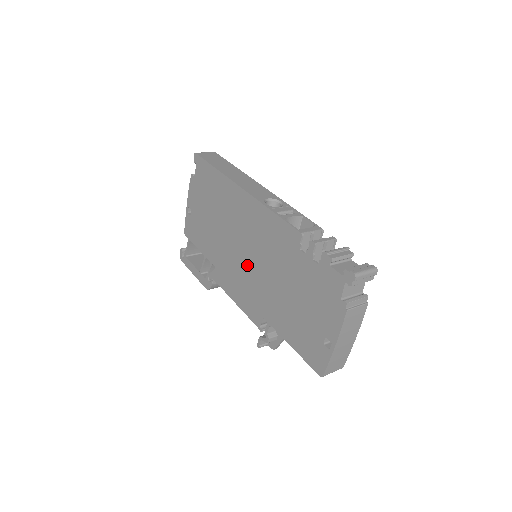
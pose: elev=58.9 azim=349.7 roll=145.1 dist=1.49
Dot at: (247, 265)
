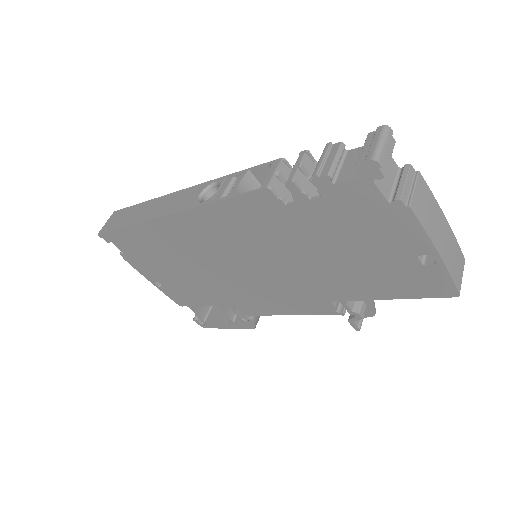
Dot at: (258, 274)
